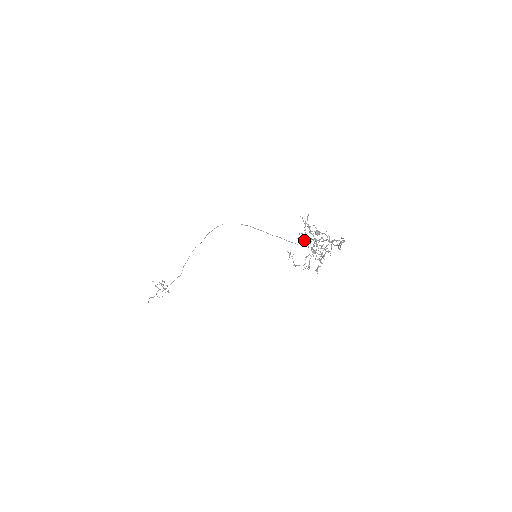
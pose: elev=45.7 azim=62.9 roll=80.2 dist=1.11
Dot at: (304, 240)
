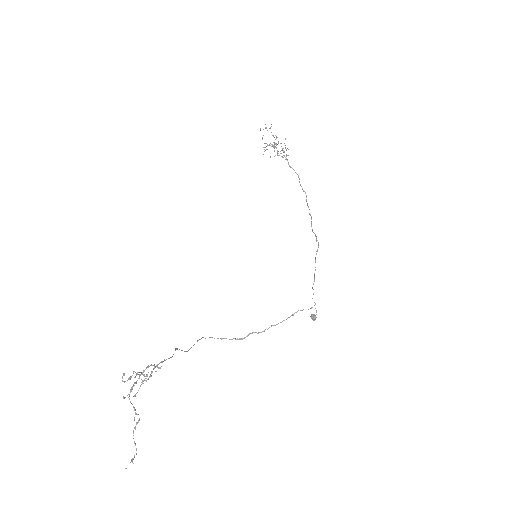
Dot at: occluded
